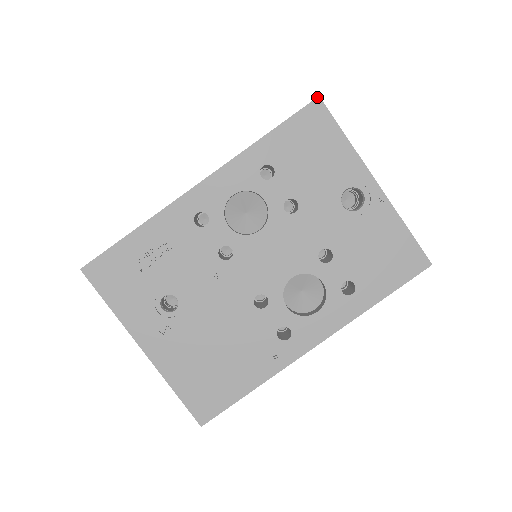
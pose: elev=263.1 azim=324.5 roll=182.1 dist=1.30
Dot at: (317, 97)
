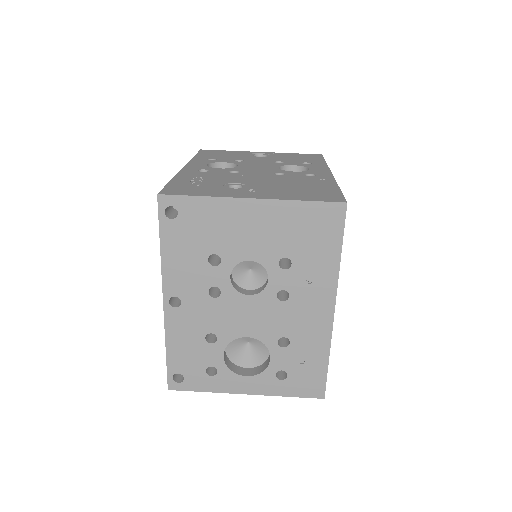
Dot at: (200, 150)
